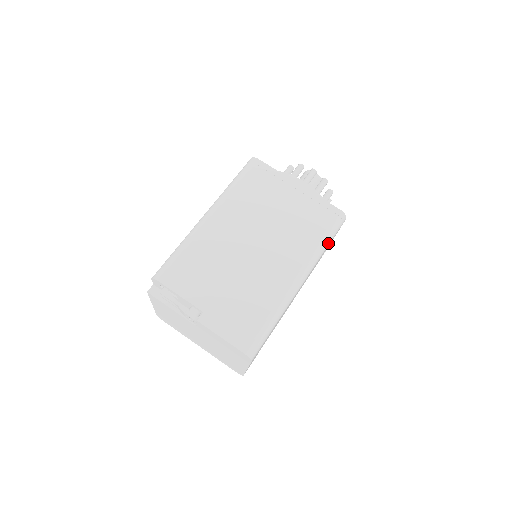
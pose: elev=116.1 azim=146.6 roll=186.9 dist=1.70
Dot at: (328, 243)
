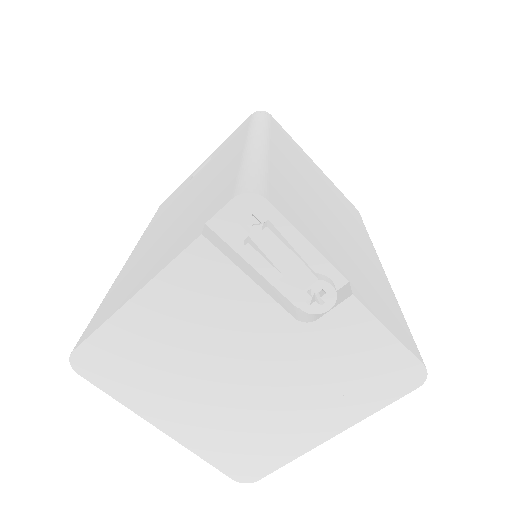
Dot at: occluded
